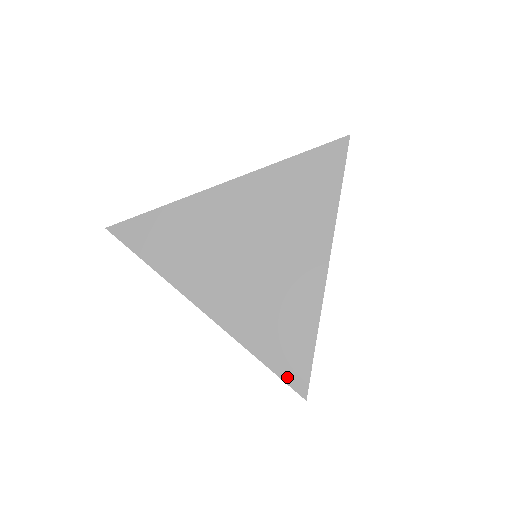
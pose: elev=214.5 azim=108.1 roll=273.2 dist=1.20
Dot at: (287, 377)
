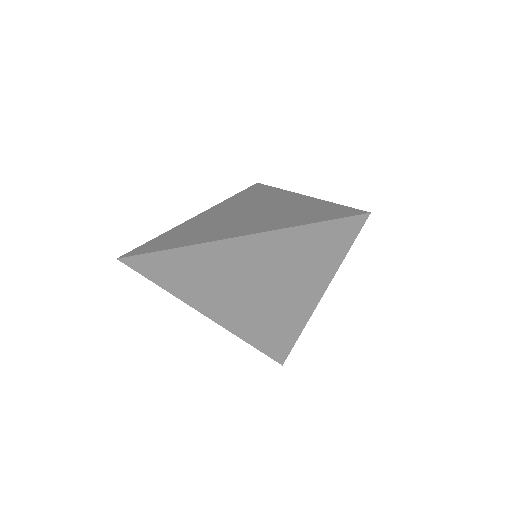
Dot at: (271, 355)
